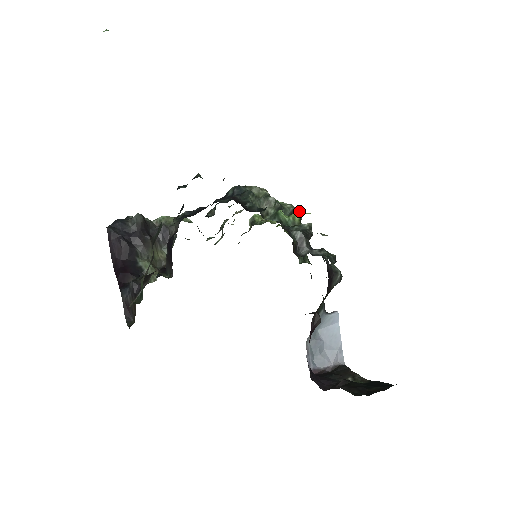
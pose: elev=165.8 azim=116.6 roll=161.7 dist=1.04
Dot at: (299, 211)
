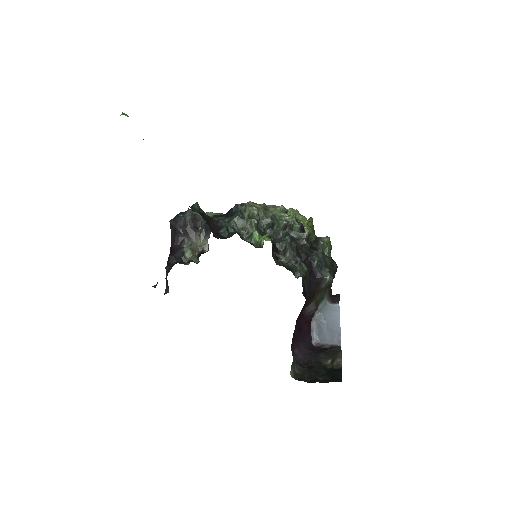
Dot at: (264, 236)
